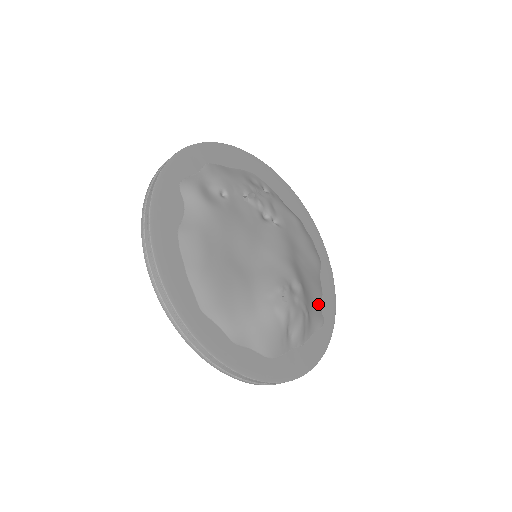
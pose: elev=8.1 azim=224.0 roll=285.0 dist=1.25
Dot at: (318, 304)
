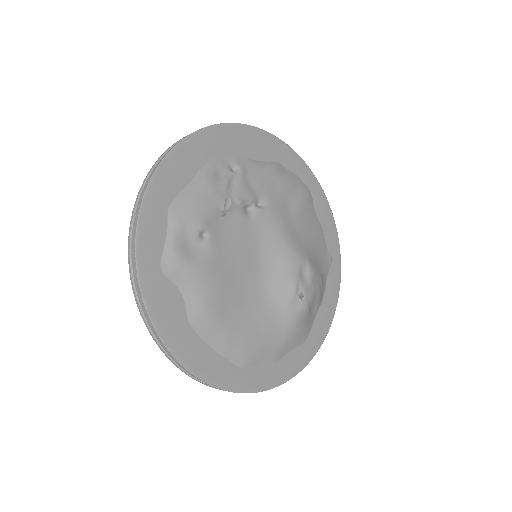
Dot at: (322, 246)
